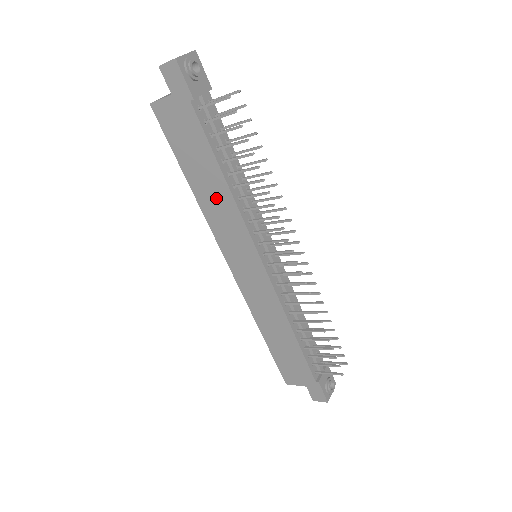
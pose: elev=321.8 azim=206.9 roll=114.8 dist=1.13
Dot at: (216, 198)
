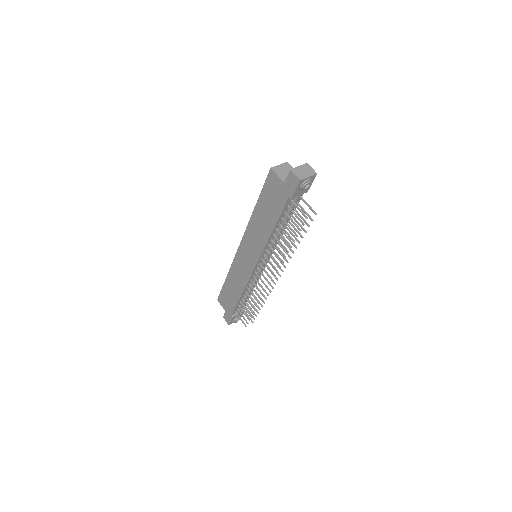
Dot at: (261, 228)
